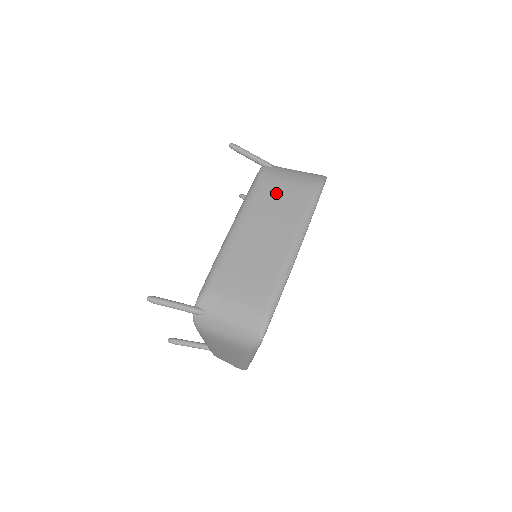
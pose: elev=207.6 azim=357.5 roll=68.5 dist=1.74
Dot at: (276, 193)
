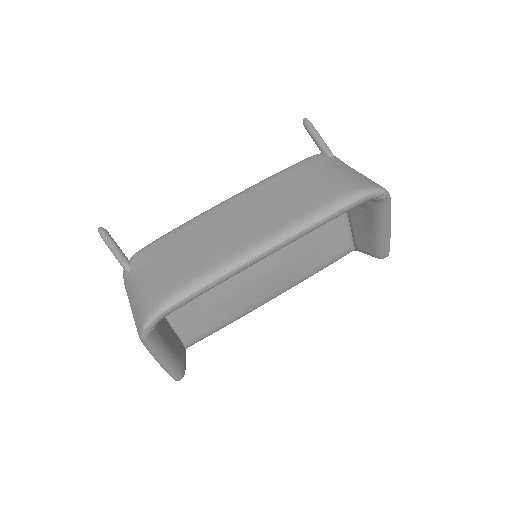
Dot at: (300, 182)
